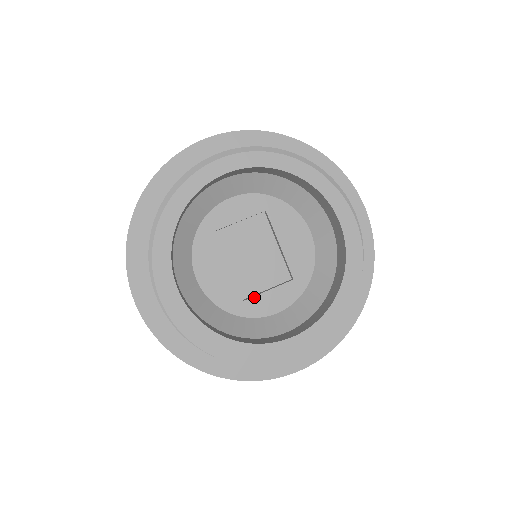
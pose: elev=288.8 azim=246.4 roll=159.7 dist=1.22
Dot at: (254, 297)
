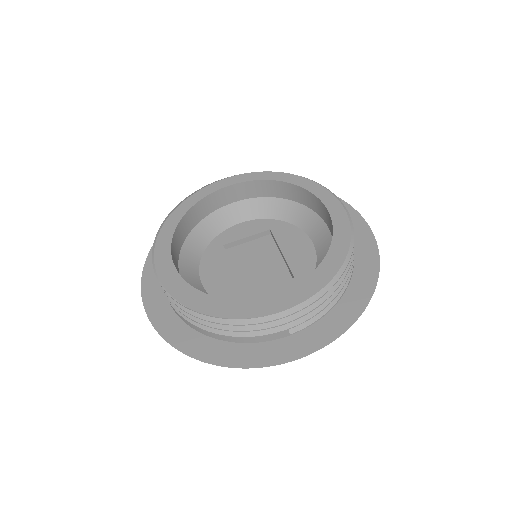
Dot at: (253, 292)
